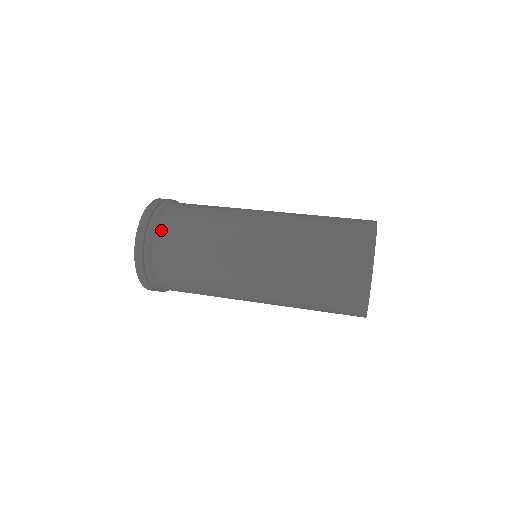
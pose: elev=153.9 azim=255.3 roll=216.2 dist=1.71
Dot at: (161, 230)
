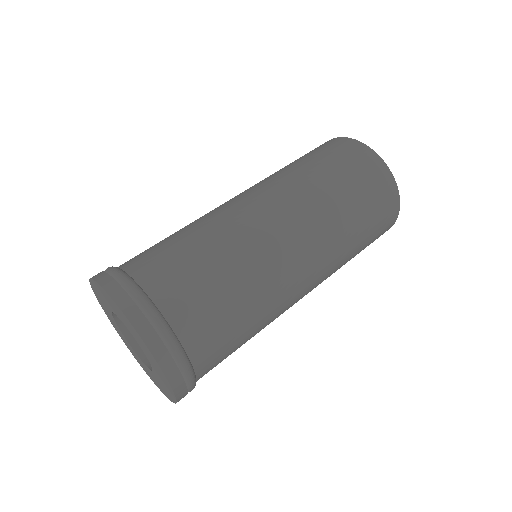
Dot at: (189, 337)
